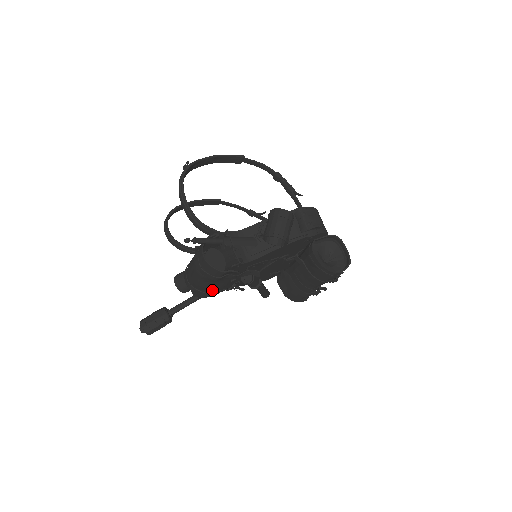
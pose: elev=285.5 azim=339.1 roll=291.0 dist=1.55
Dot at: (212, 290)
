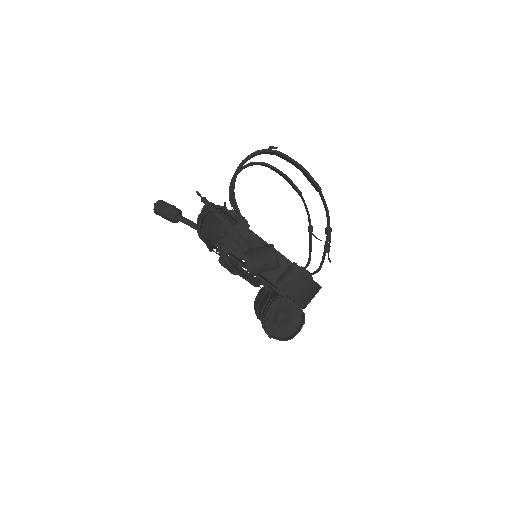
Dot at: occluded
